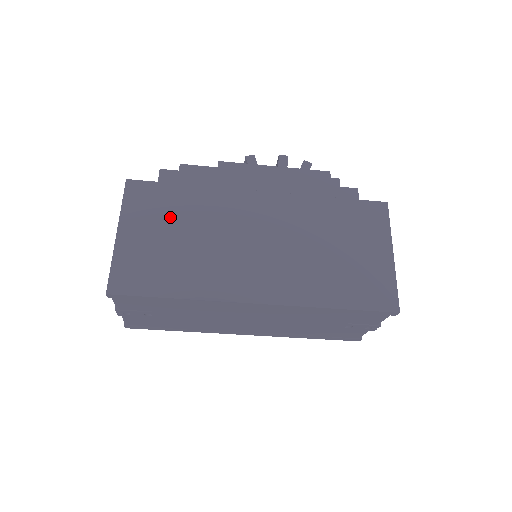
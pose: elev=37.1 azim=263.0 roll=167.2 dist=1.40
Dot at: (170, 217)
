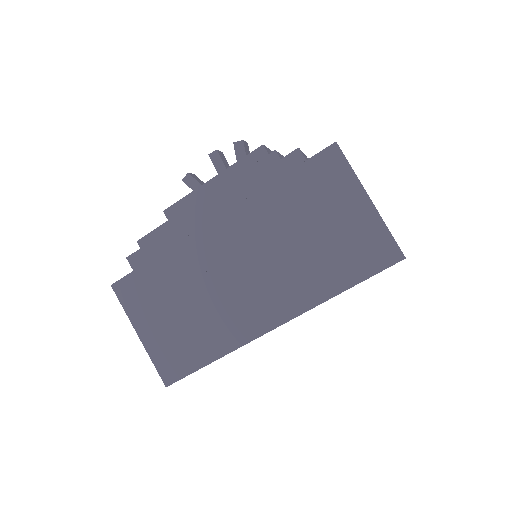
Dot at: (163, 296)
